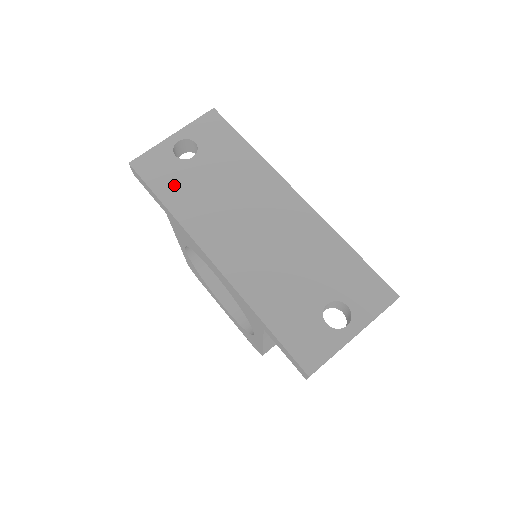
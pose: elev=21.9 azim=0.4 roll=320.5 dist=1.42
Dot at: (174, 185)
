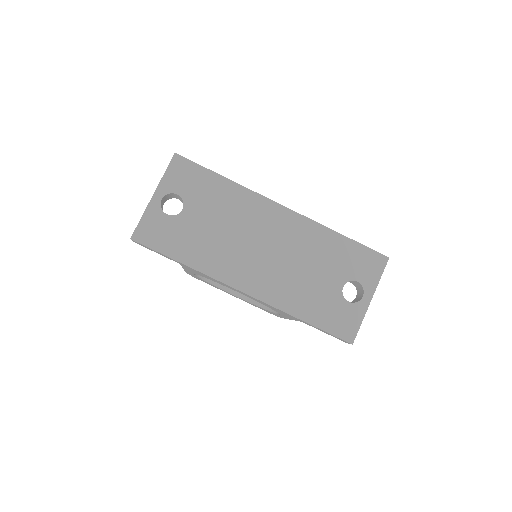
Dot at: (181, 242)
